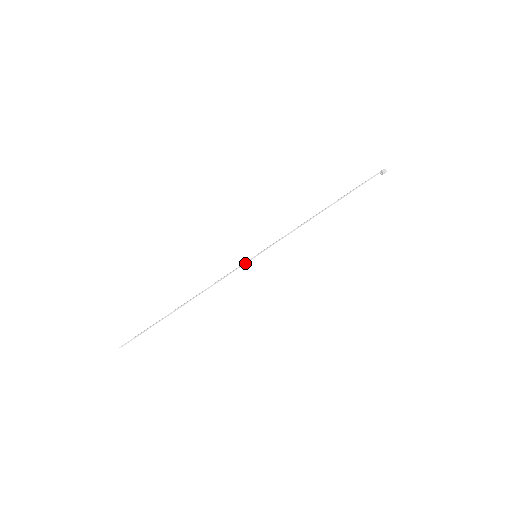
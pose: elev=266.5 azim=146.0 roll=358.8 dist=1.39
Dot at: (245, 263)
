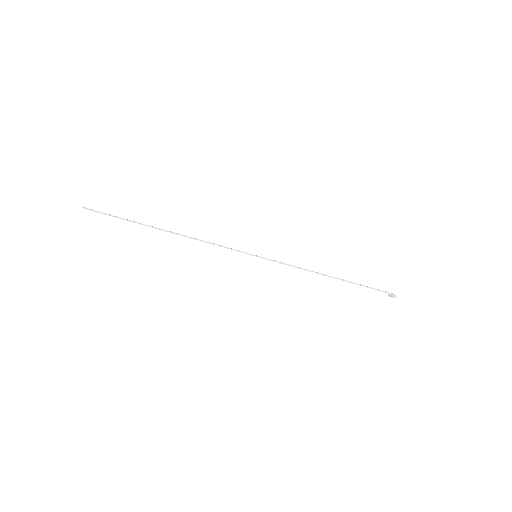
Dot at: (244, 252)
